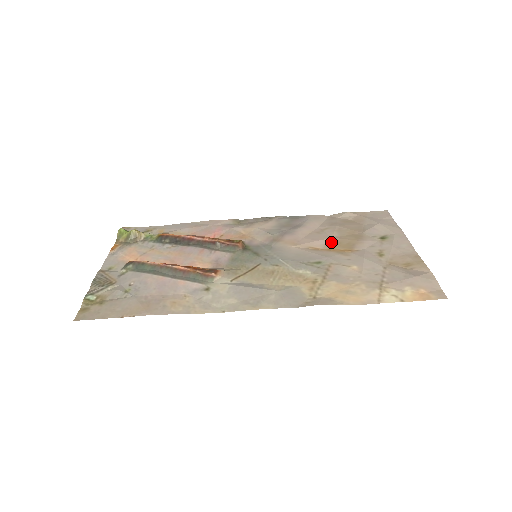
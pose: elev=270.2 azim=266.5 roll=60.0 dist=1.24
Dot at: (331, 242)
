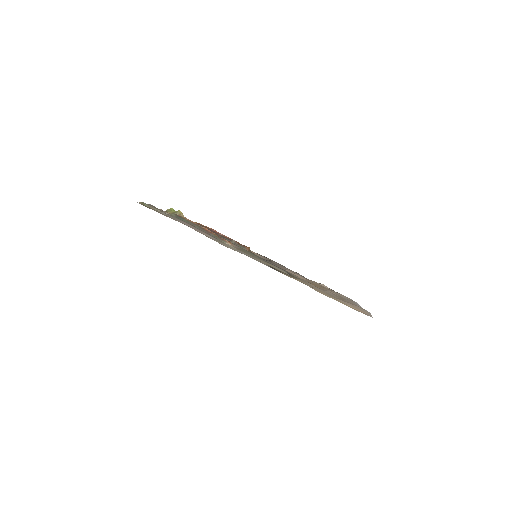
Dot at: (307, 281)
